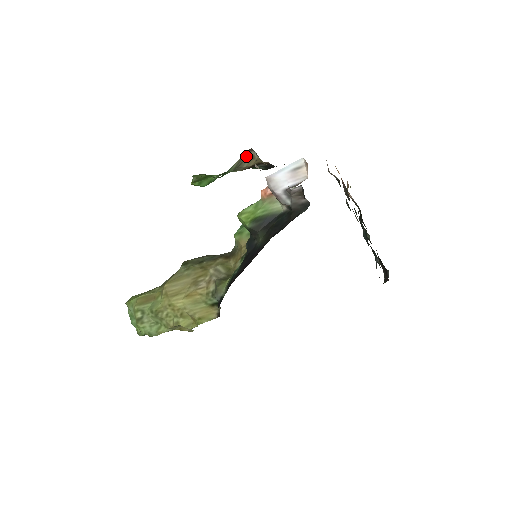
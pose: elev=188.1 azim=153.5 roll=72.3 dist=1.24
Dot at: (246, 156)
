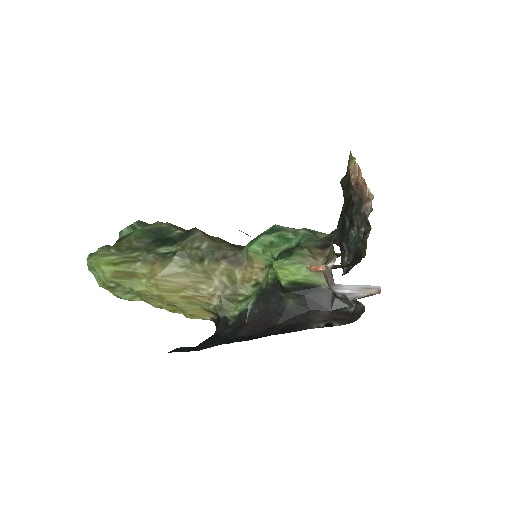
Dot at: occluded
